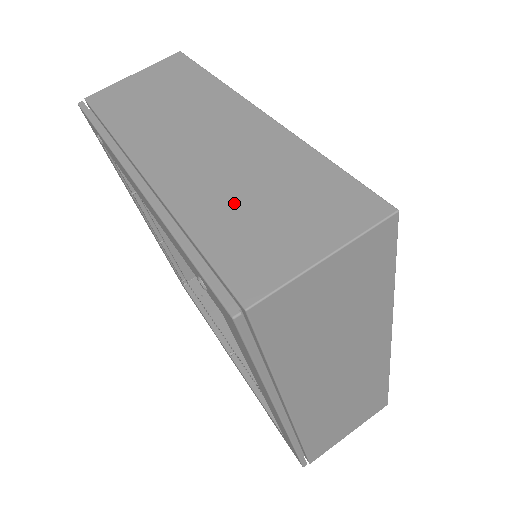
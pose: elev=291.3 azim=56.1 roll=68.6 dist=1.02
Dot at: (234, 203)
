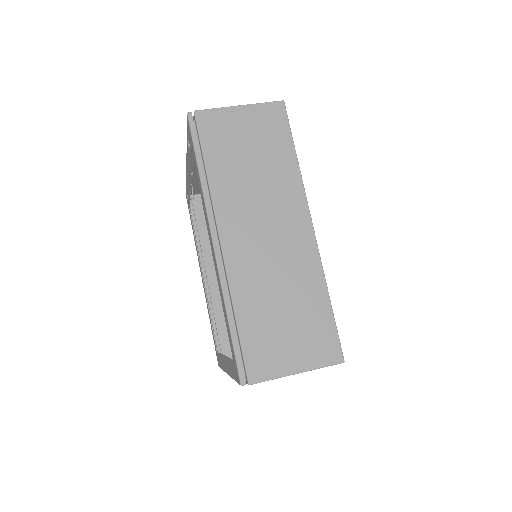
Dot at: occluded
